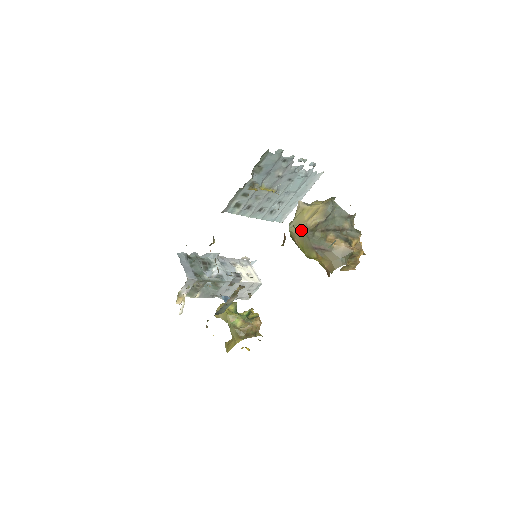
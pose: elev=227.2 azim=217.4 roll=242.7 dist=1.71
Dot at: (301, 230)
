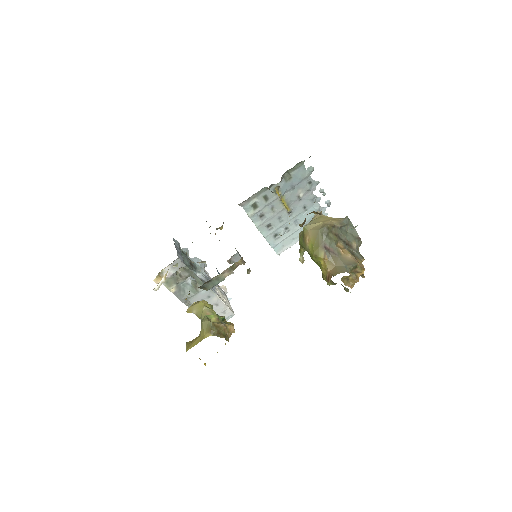
Dot at: (317, 227)
